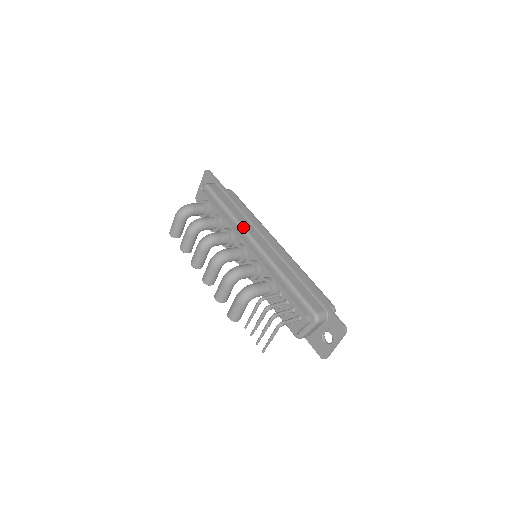
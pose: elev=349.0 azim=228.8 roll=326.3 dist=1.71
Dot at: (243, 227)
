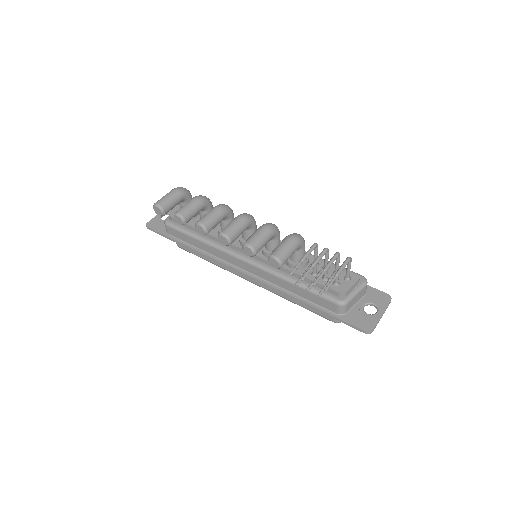
Dot at: occluded
